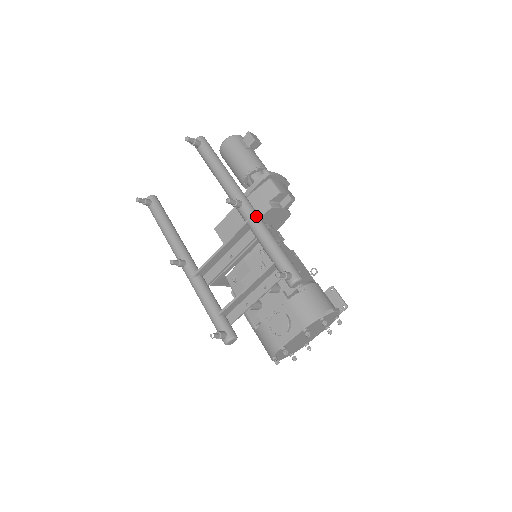
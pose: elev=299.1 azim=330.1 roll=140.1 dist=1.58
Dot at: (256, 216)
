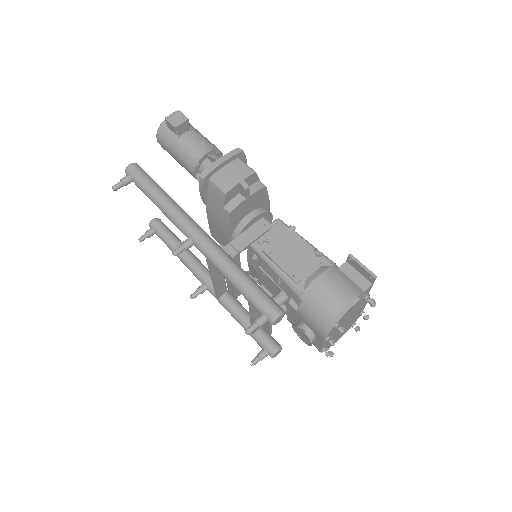
Dot at: (209, 252)
